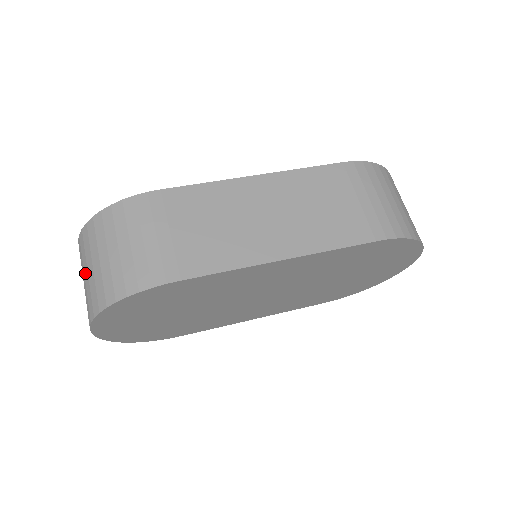
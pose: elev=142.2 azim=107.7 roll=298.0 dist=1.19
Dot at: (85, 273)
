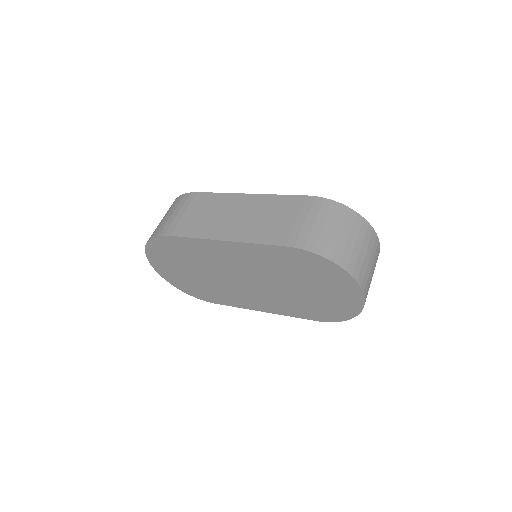
Dot at: occluded
